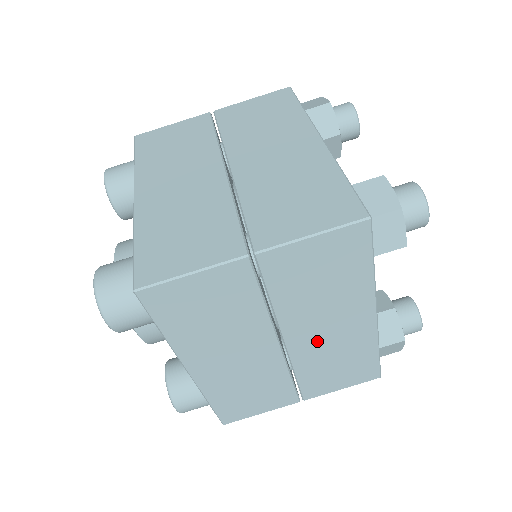
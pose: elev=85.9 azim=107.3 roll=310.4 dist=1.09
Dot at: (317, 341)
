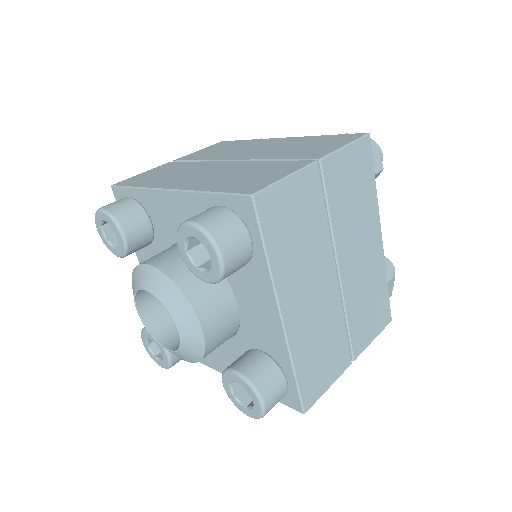
Dot at: (261, 152)
